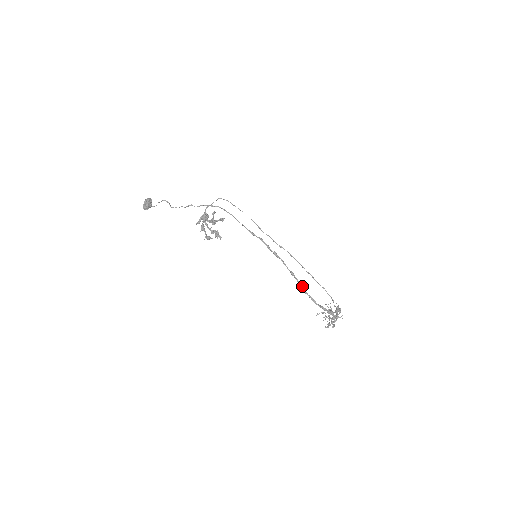
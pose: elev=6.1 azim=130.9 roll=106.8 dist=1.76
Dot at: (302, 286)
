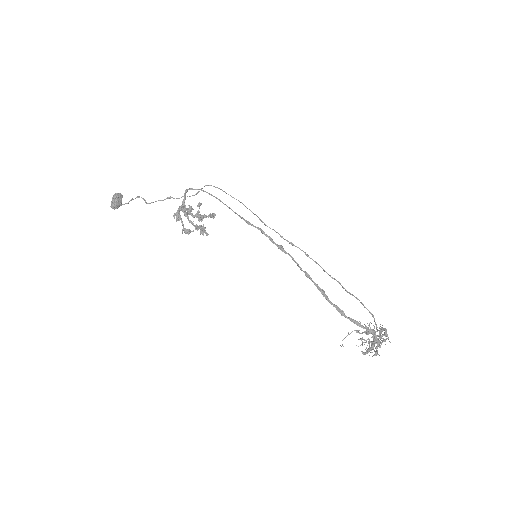
Dot at: (322, 291)
